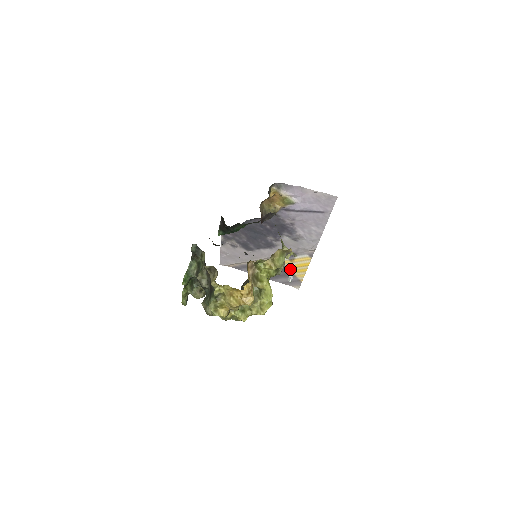
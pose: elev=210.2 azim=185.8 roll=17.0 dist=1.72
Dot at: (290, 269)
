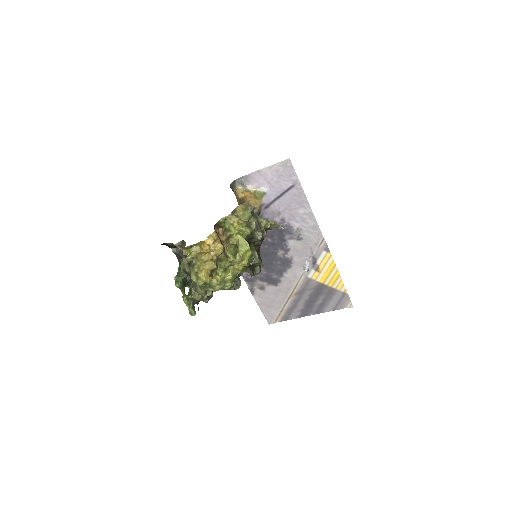
Dot at: (325, 283)
